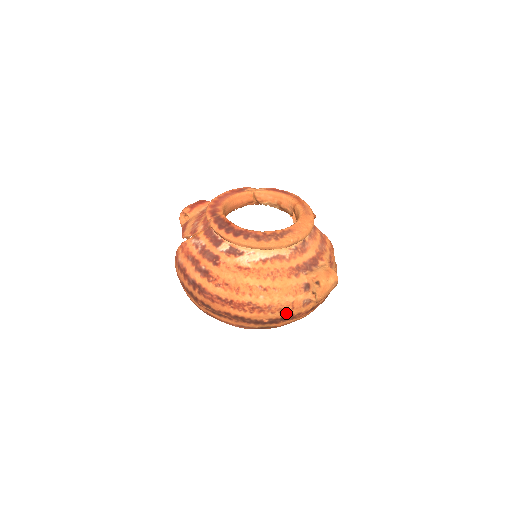
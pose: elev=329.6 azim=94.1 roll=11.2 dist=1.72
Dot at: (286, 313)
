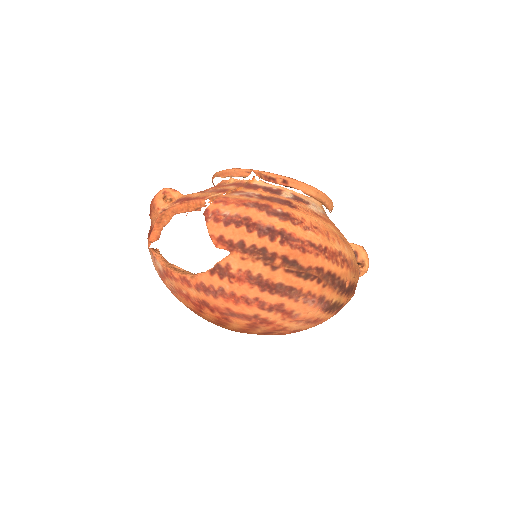
Dot at: (355, 279)
